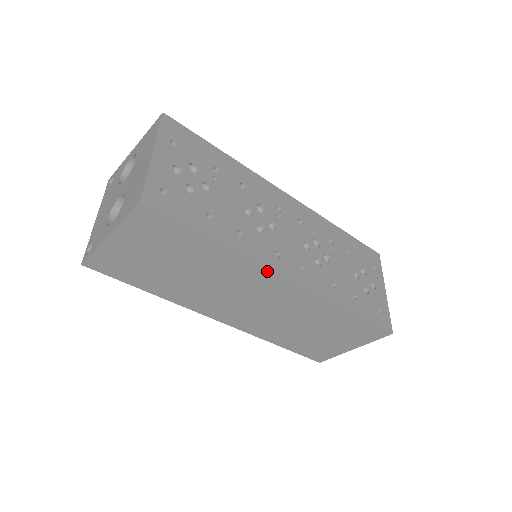
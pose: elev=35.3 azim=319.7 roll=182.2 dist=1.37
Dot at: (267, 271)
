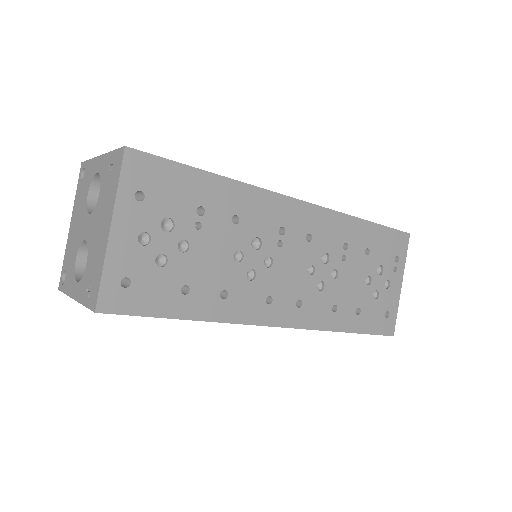
Dot at: (253, 324)
